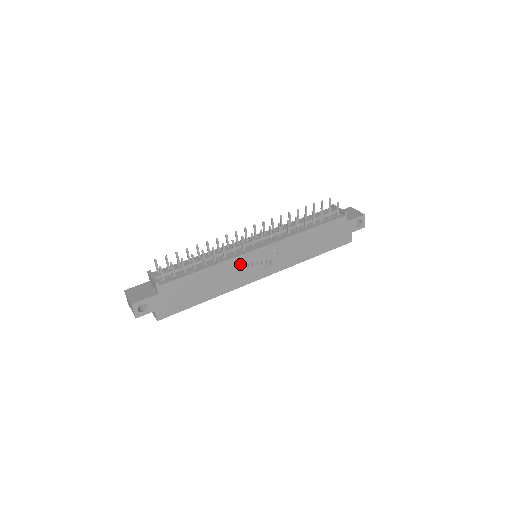
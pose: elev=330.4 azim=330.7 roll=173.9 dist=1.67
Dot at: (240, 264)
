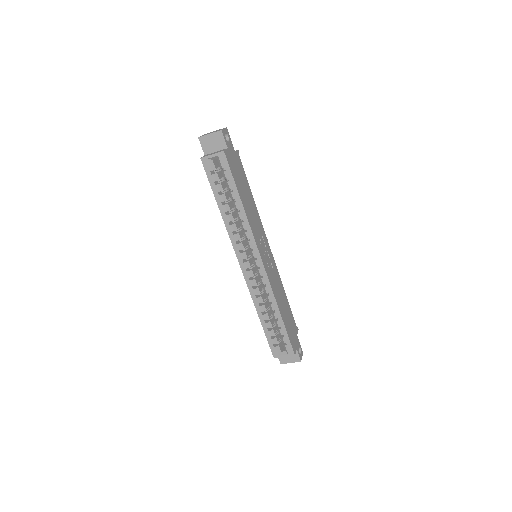
Dot at: (261, 231)
